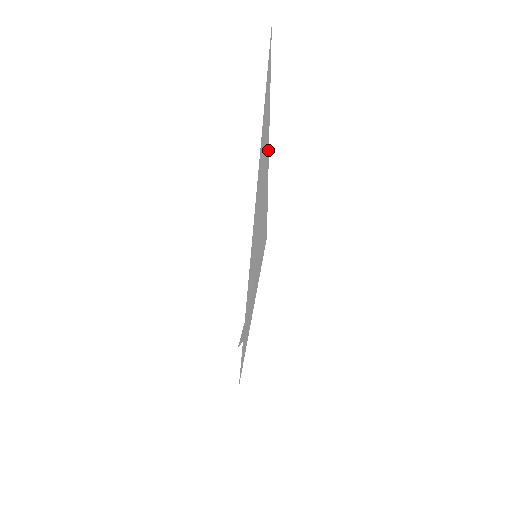
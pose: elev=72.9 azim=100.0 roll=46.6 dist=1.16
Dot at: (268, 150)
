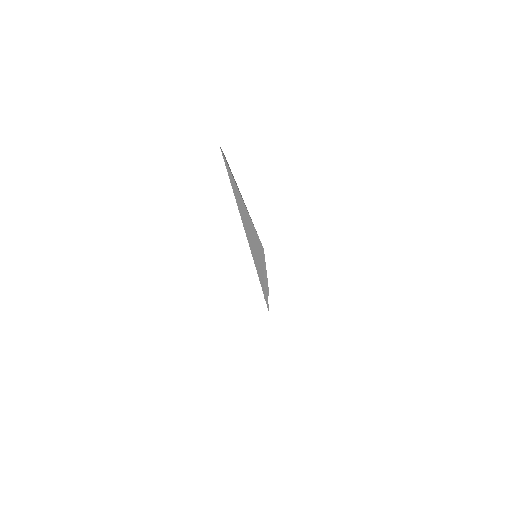
Dot at: (246, 209)
